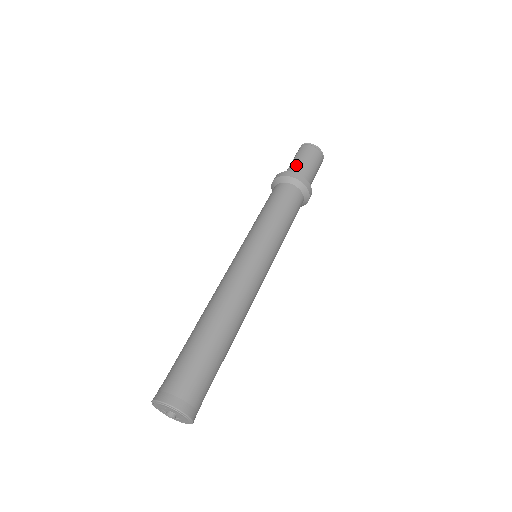
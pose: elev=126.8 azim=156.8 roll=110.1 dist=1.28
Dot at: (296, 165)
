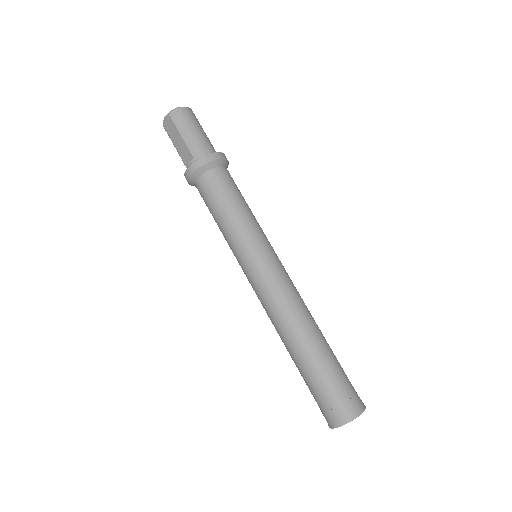
Dot at: (195, 143)
